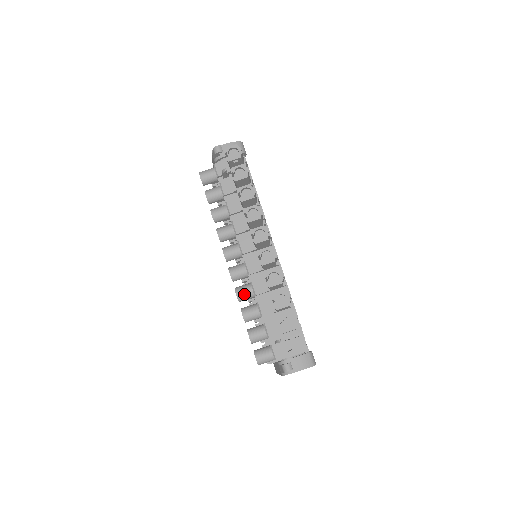
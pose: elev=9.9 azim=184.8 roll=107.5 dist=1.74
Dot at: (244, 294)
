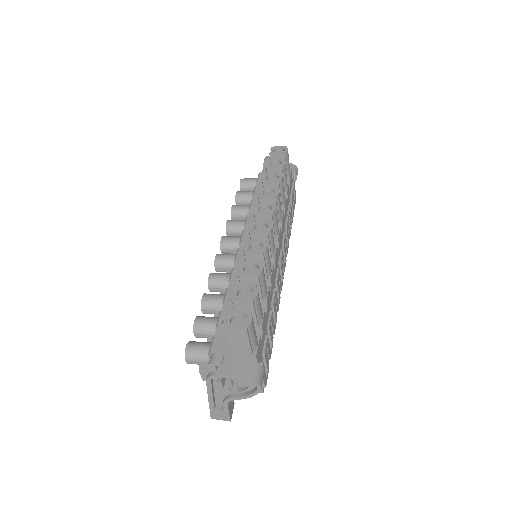
Dot at: (218, 278)
